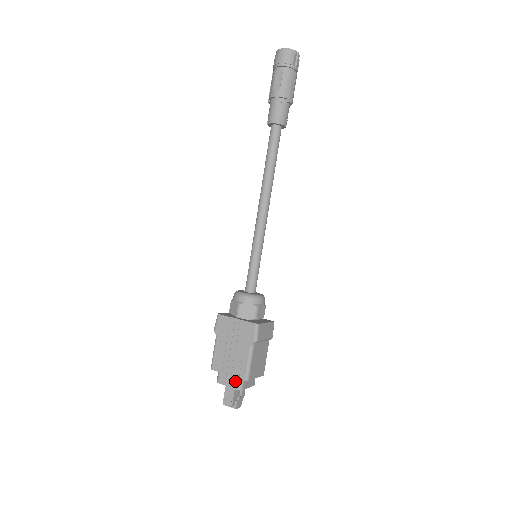
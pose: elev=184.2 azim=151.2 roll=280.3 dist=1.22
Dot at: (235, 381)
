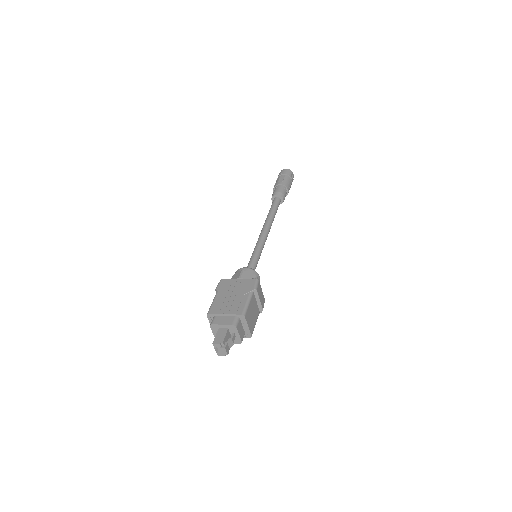
Dot at: (231, 319)
